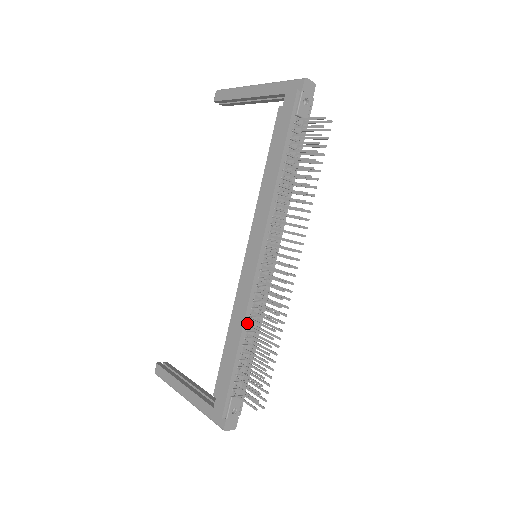
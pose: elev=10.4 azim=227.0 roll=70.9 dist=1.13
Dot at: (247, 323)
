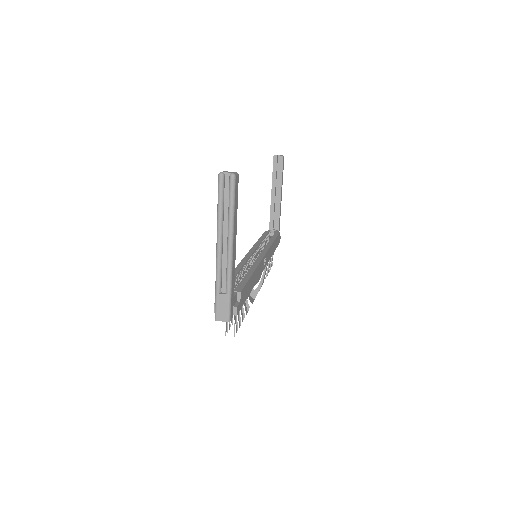
Dot at: occluded
